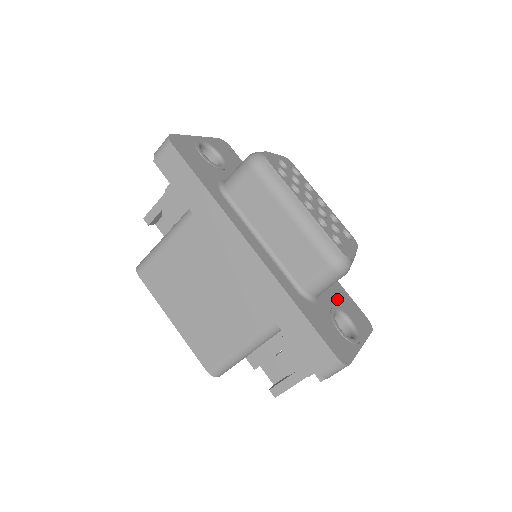
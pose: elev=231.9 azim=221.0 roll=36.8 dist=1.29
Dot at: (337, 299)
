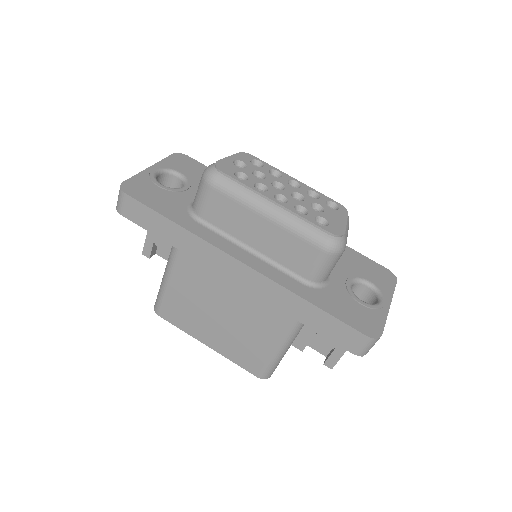
Dot at: (349, 267)
